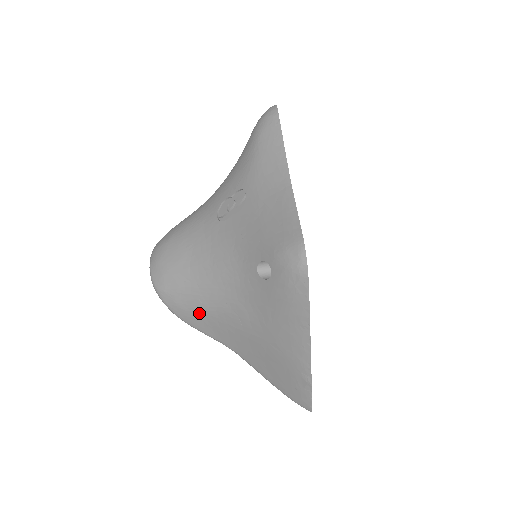
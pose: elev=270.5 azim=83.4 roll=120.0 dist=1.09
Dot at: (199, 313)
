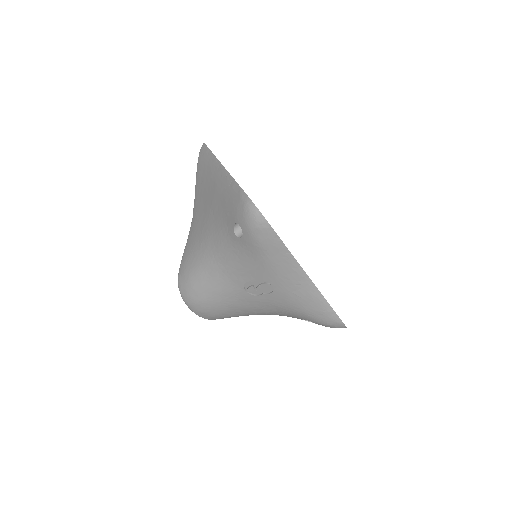
Dot at: occluded
